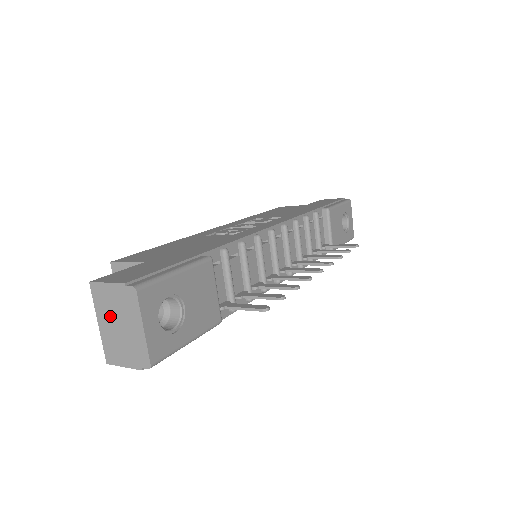
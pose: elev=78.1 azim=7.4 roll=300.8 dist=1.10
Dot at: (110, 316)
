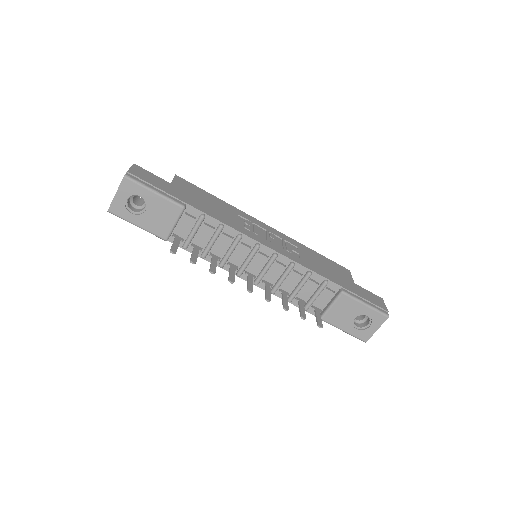
Dot at: occluded
